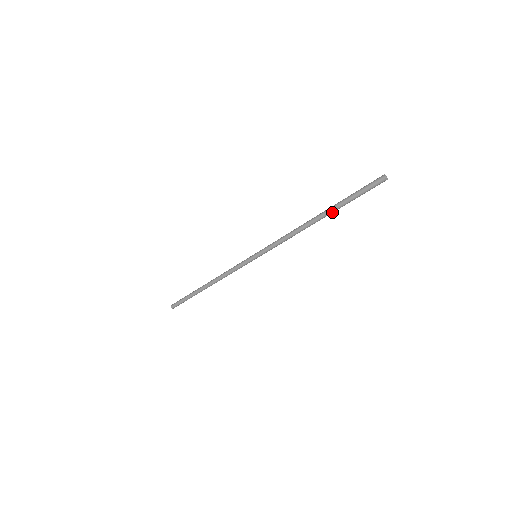
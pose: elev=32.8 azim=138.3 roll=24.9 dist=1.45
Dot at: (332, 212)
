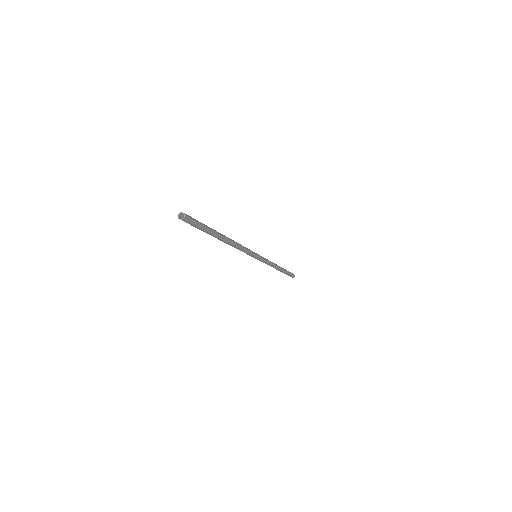
Dot at: (217, 236)
